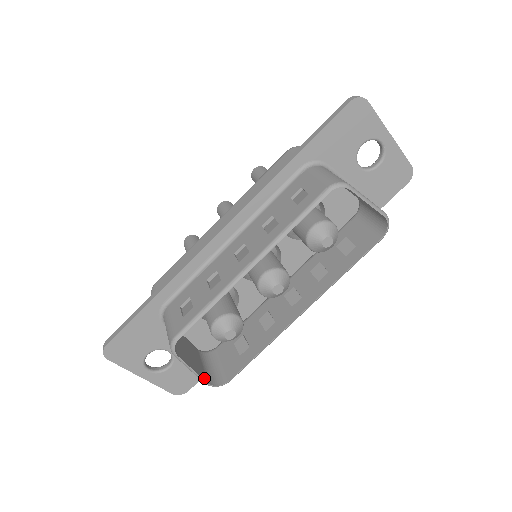
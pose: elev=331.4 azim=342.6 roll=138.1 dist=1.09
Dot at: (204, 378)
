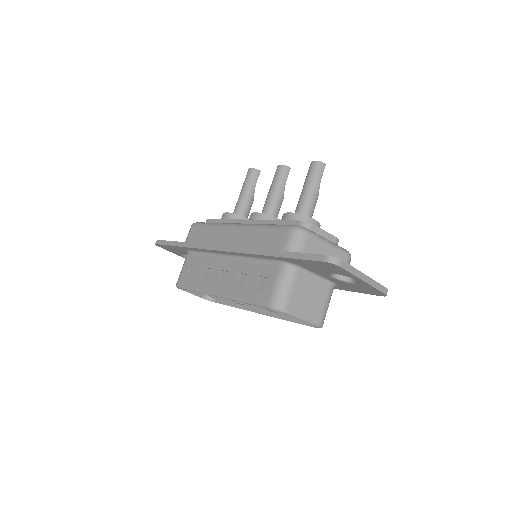
Dot at: (200, 295)
